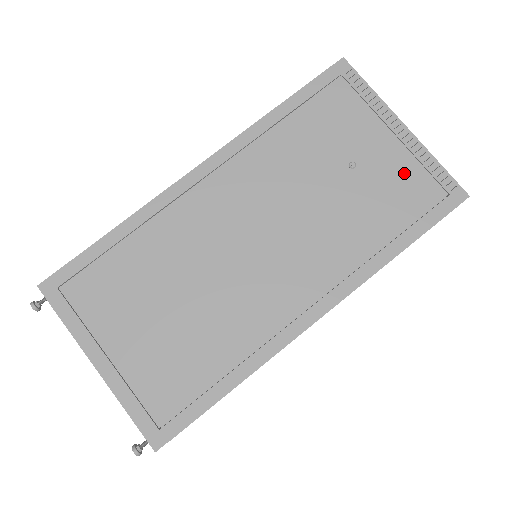
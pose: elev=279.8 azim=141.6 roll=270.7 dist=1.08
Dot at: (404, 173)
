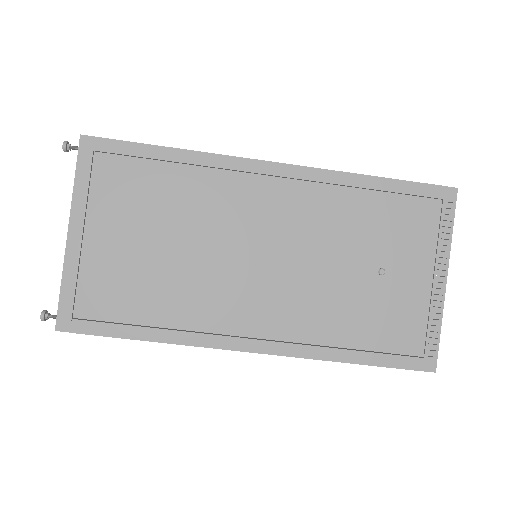
Dot at: (410, 313)
